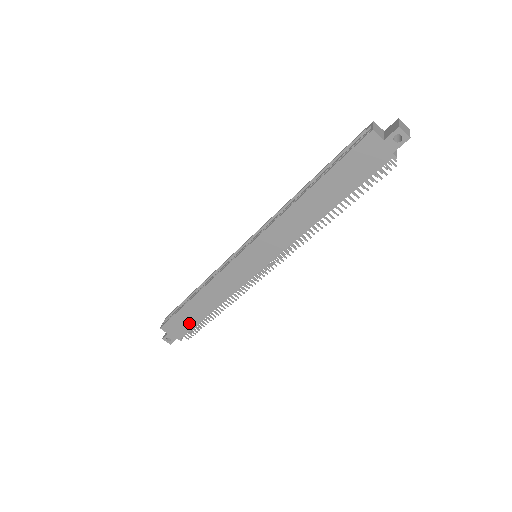
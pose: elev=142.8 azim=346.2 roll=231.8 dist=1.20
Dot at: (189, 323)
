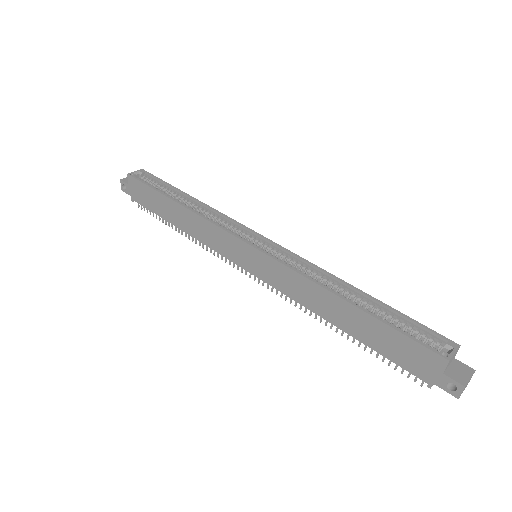
Dot at: (152, 205)
